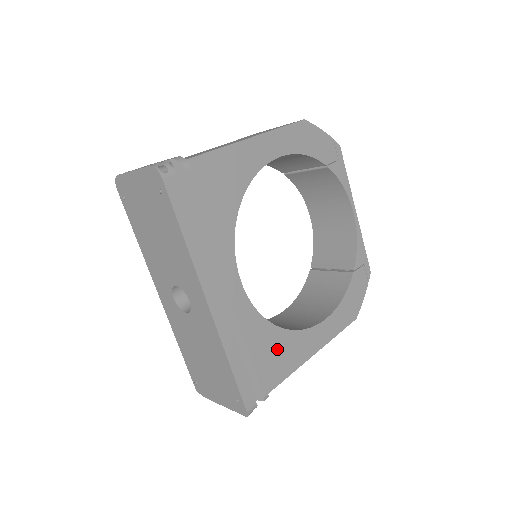
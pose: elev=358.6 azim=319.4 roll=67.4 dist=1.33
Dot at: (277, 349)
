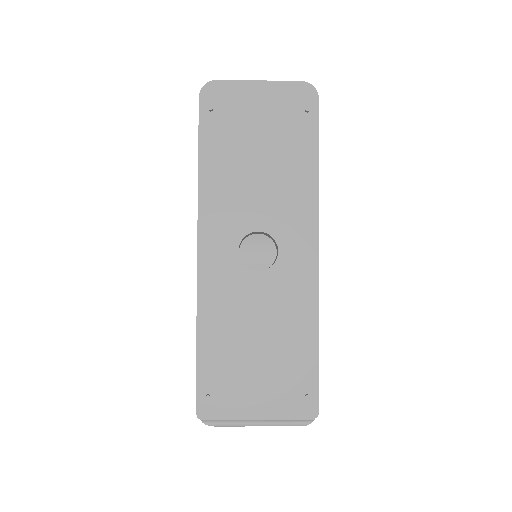
Dot at: occluded
